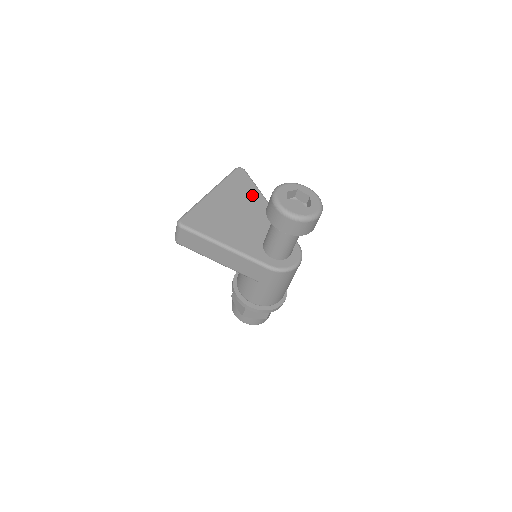
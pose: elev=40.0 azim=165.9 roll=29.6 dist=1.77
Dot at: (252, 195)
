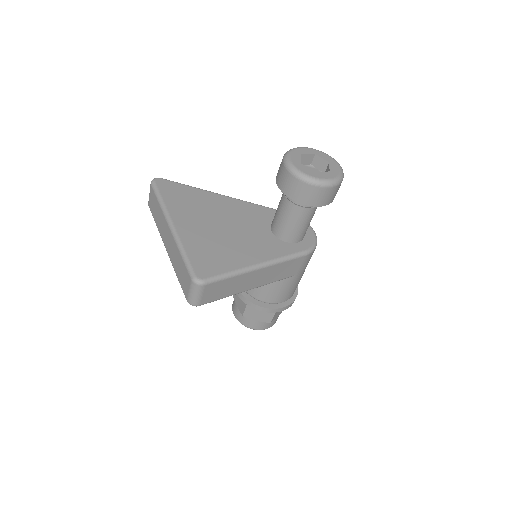
Dot at: (204, 198)
